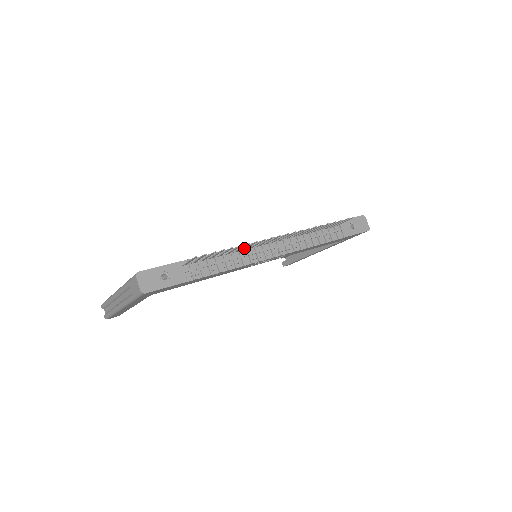
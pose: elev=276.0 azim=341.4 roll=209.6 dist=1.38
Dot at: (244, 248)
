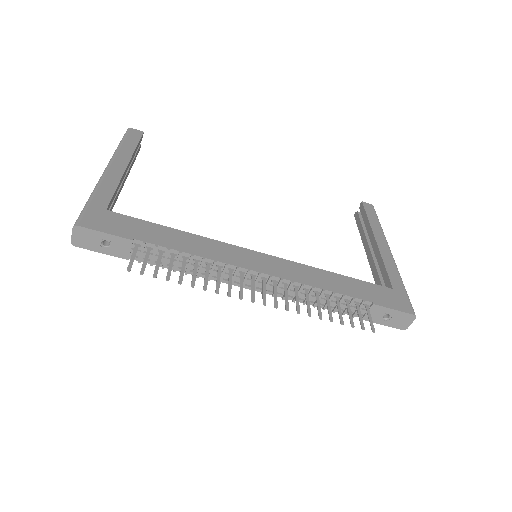
Dot at: (217, 270)
